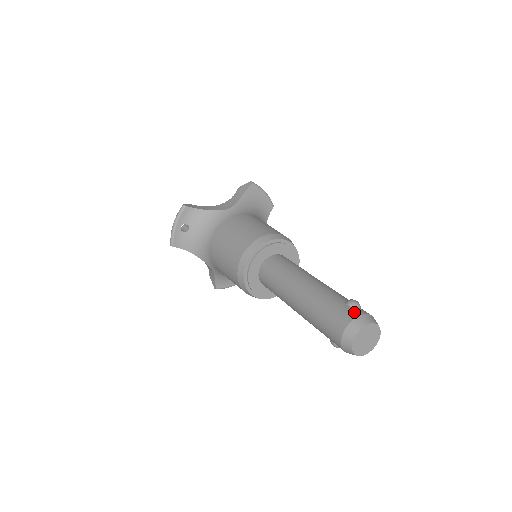
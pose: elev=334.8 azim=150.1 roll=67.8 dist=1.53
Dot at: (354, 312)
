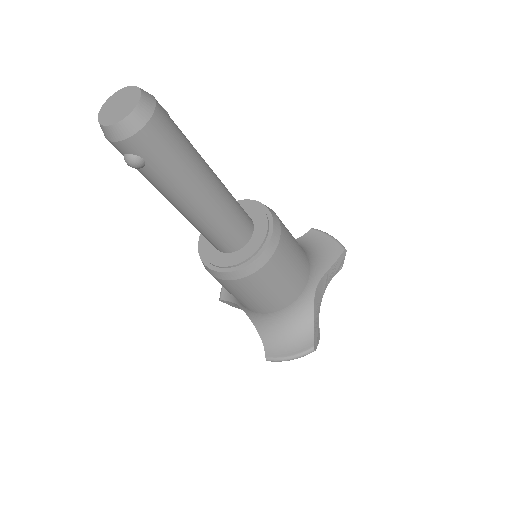
Dot at: occluded
